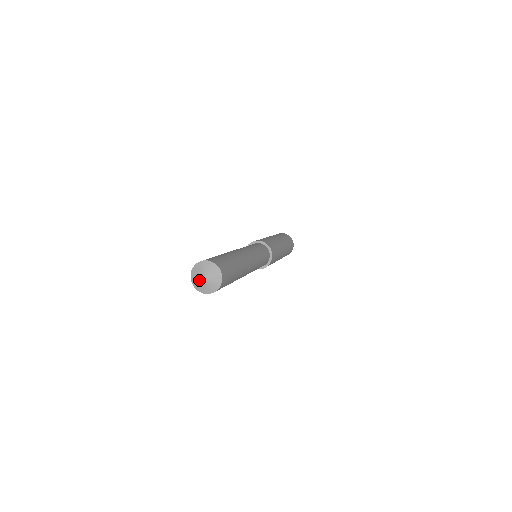
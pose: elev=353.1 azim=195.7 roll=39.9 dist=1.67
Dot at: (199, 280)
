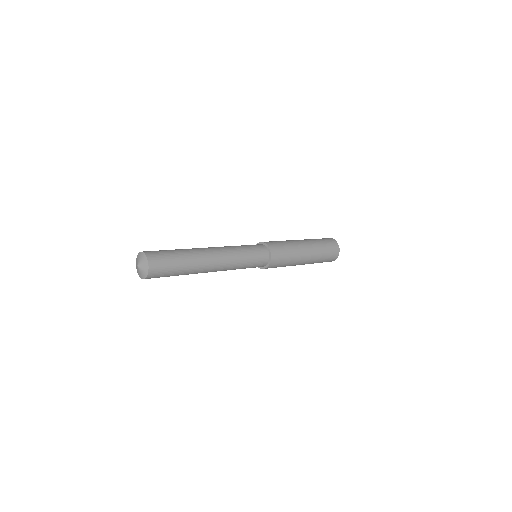
Dot at: (137, 266)
